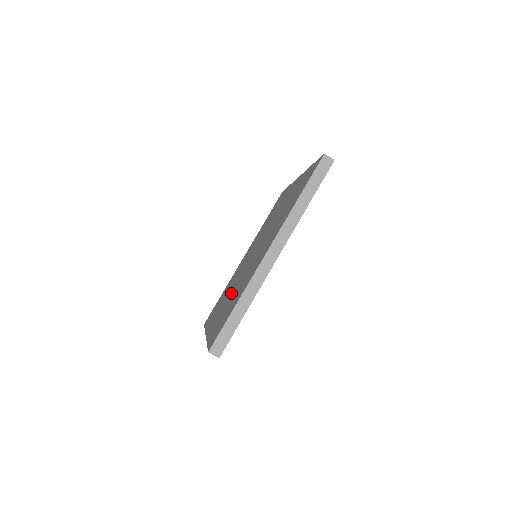
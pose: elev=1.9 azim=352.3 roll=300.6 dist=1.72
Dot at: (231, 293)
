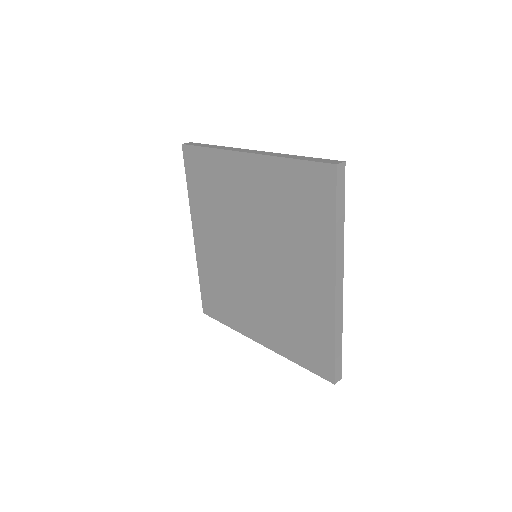
Dot at: (264, 304)
